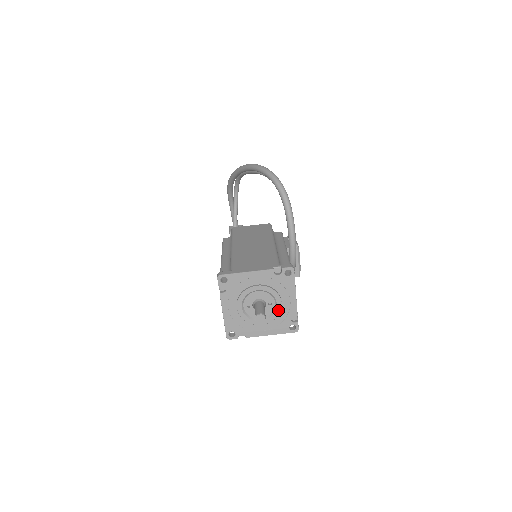
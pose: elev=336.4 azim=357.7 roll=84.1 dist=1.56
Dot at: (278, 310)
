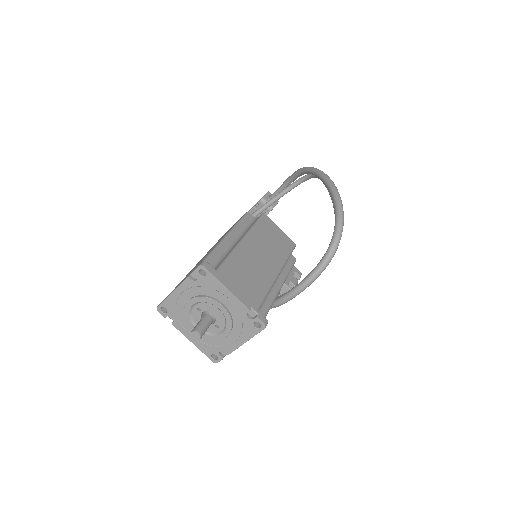
Dot at: (218, 337)
